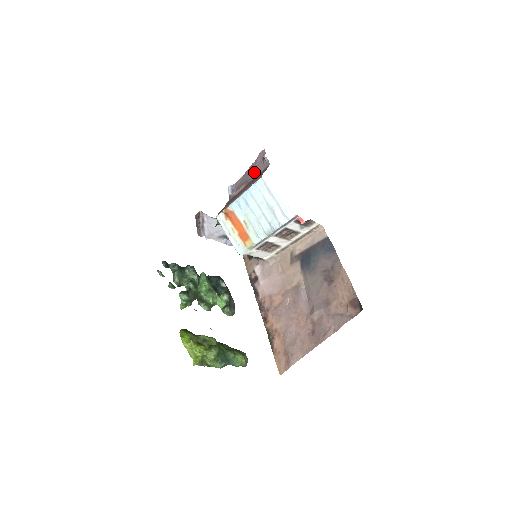
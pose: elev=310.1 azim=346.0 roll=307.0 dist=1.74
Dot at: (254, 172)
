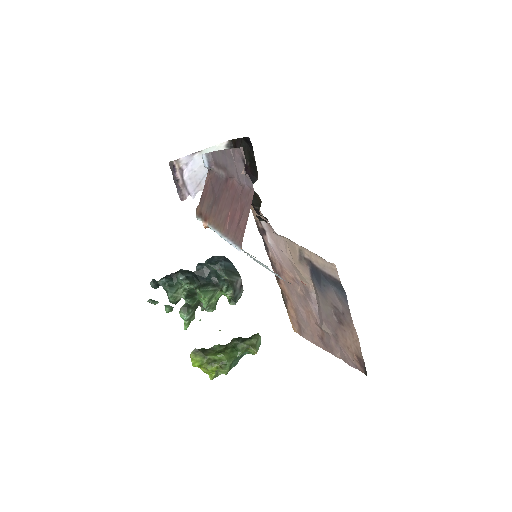
Dot at: (234, 170)
